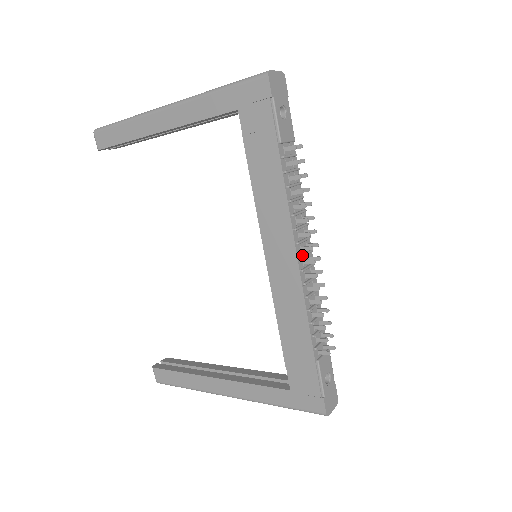
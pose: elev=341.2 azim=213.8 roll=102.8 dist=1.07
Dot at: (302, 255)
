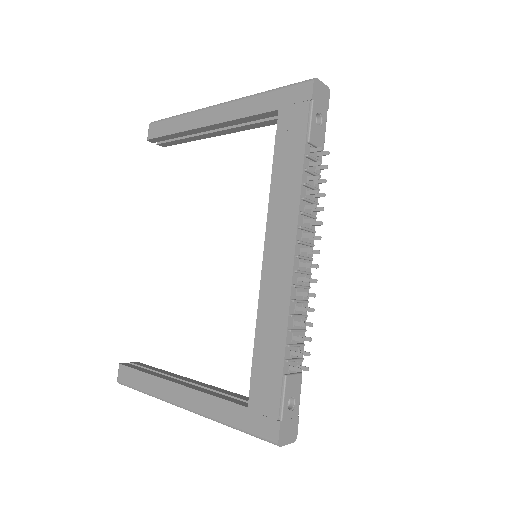
Dot at: (300, 255)
